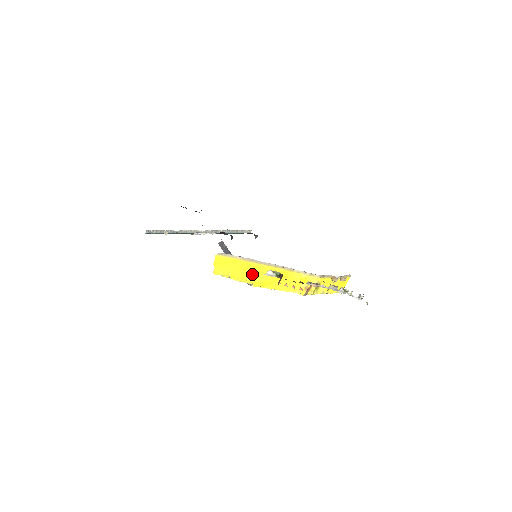
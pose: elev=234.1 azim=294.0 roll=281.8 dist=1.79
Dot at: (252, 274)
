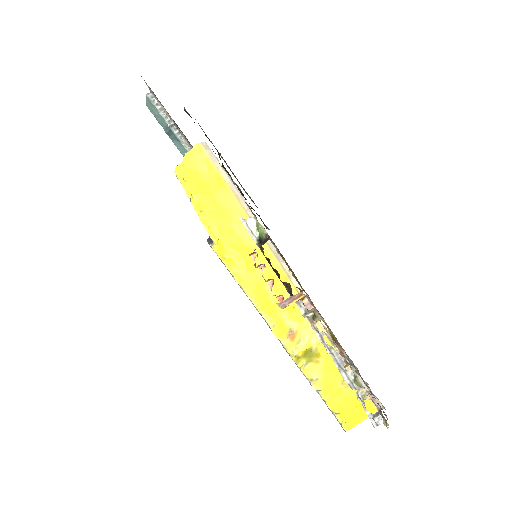
Dot at: (226, 225)
